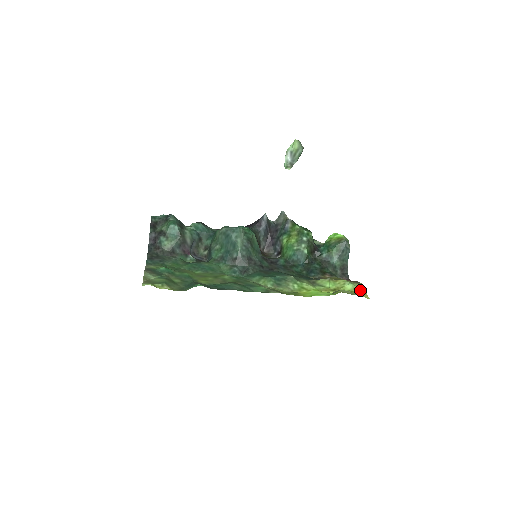
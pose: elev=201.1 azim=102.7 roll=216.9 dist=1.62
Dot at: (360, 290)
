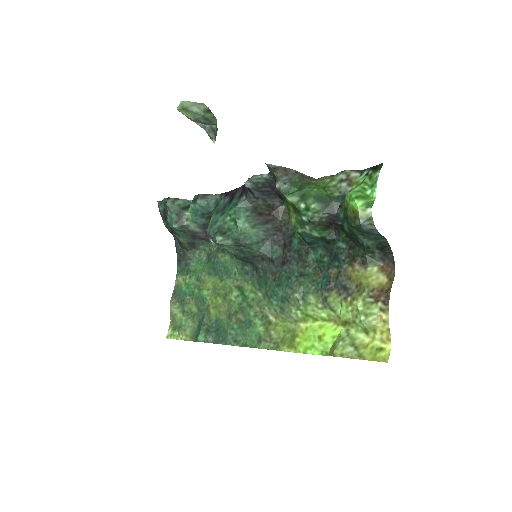
Dot at: (379, 329)
